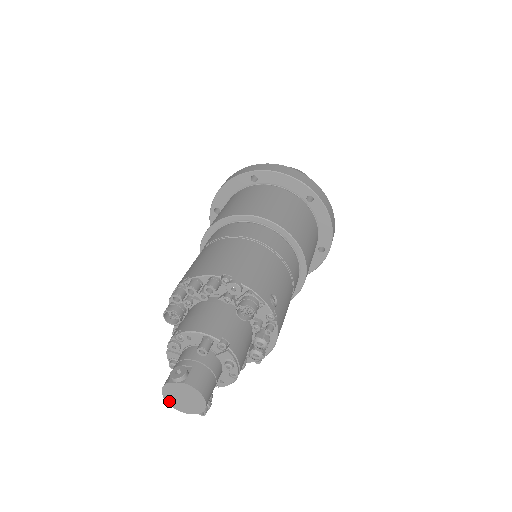
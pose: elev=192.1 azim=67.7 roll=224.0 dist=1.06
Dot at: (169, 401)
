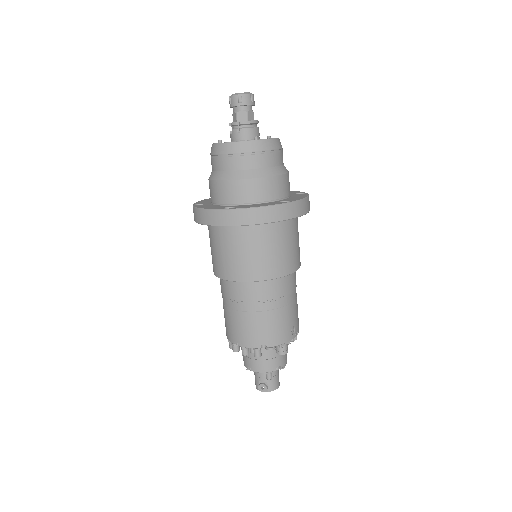
Dot at: occluded
